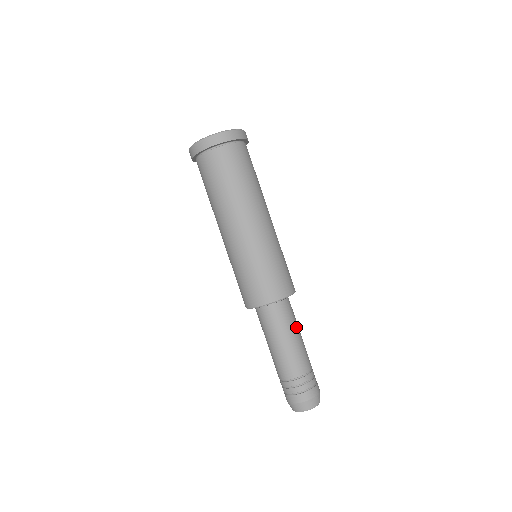
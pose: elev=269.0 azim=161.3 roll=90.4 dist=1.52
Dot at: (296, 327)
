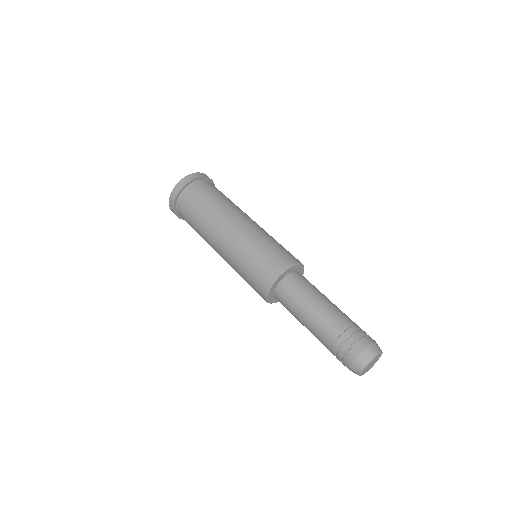
Dot at: occluded
